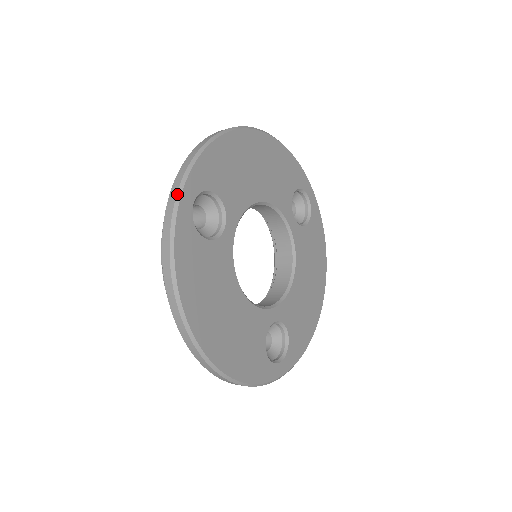
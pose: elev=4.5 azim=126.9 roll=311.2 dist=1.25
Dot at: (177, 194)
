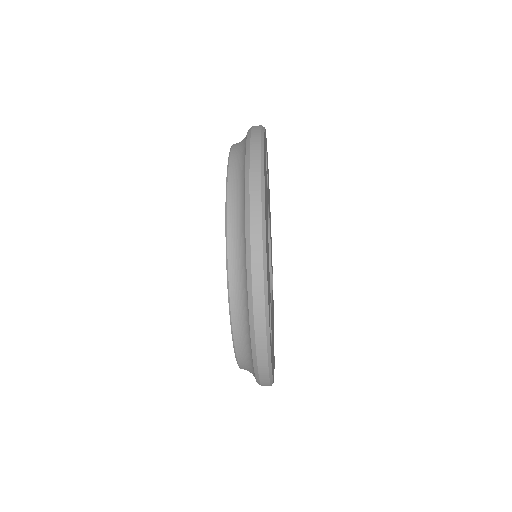
Dot at: occluded
